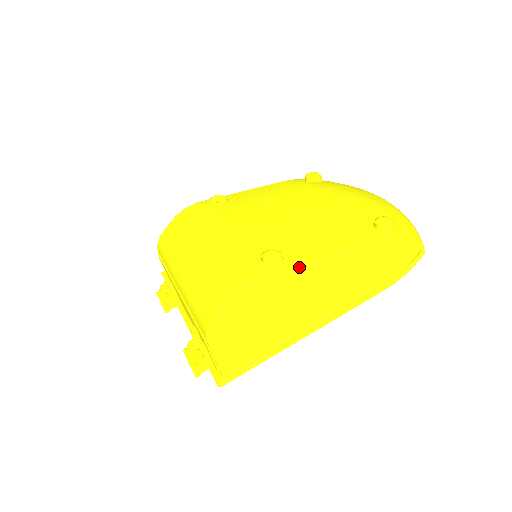
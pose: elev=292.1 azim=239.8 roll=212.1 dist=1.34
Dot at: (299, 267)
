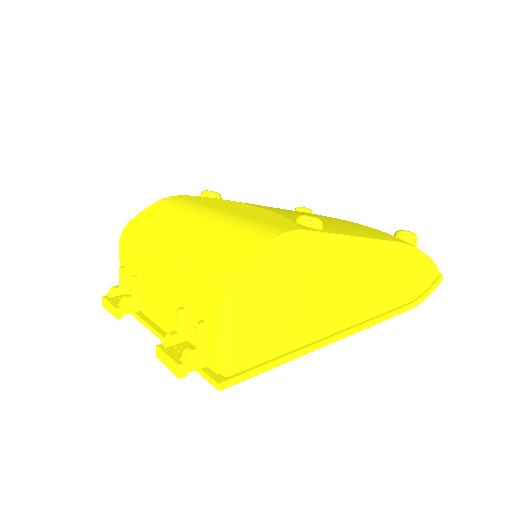
Dot at: (341, 238)
